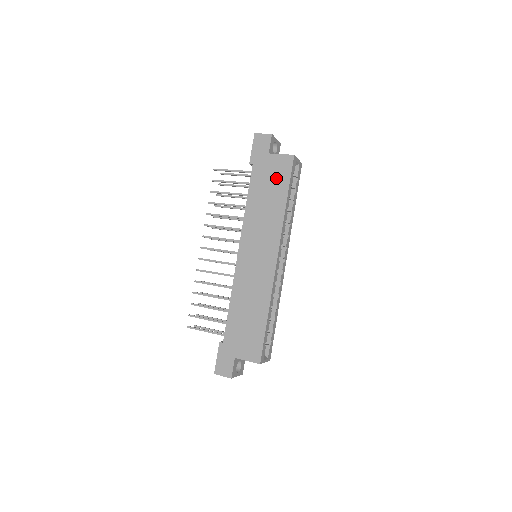
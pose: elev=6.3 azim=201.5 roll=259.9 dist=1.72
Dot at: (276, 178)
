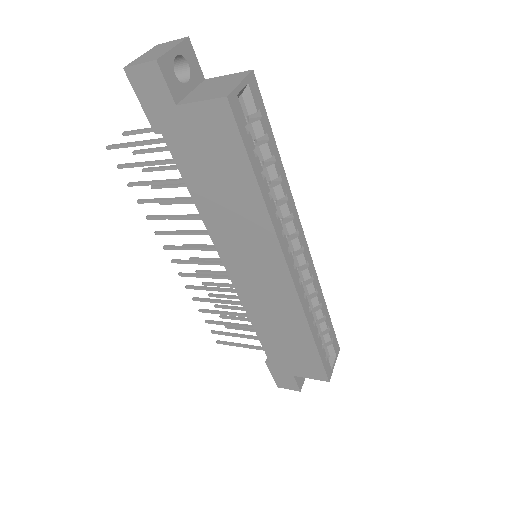
Dot at: (218, 152)
